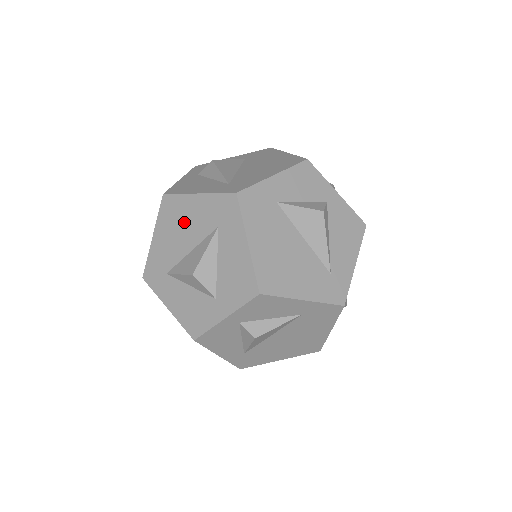
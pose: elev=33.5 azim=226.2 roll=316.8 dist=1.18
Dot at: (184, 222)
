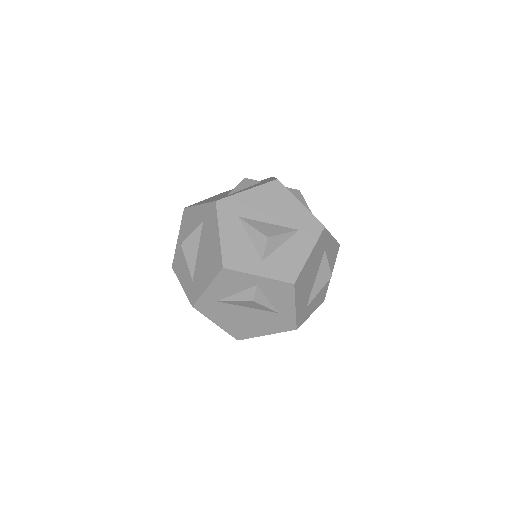
Dot at: (279, 206)
